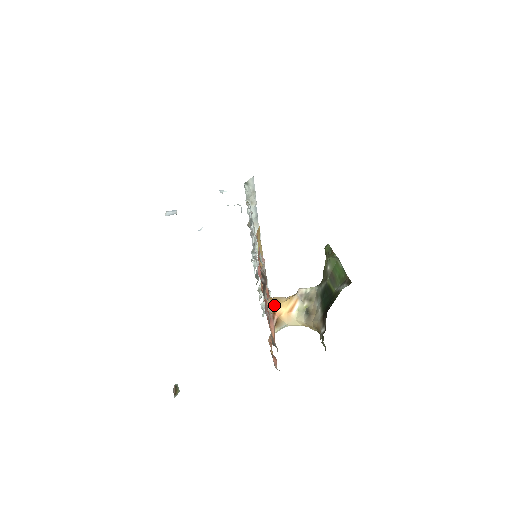
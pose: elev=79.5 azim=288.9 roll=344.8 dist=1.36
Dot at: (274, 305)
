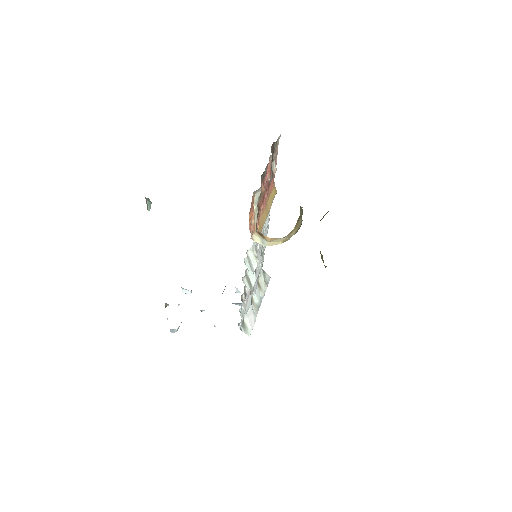
Dot at: occluded
